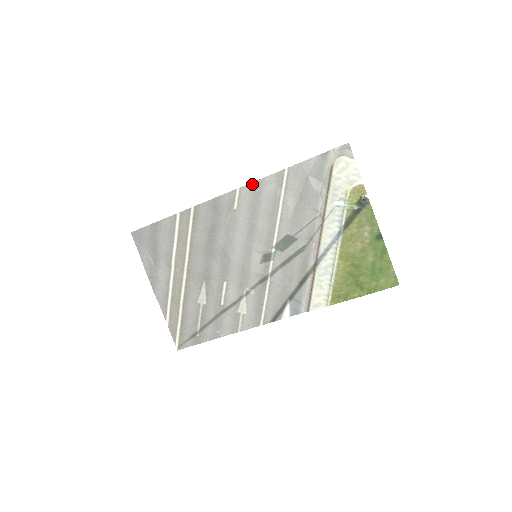
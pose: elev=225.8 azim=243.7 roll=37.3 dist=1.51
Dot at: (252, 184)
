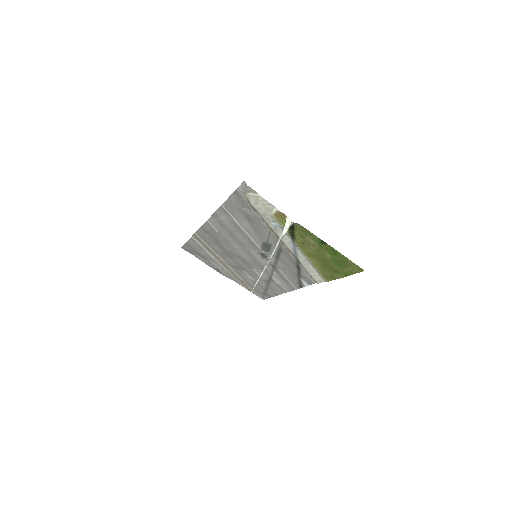
Dot at: (212, 217)
